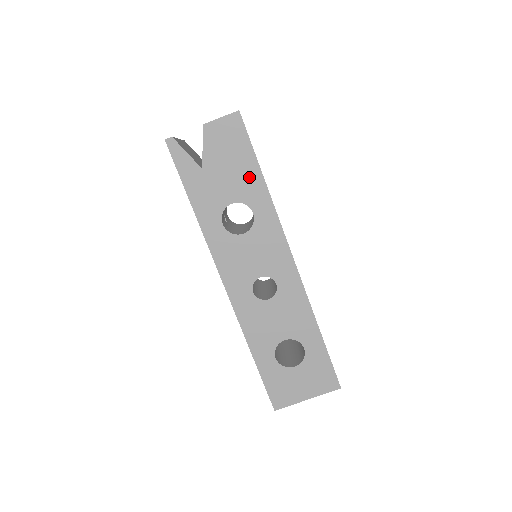
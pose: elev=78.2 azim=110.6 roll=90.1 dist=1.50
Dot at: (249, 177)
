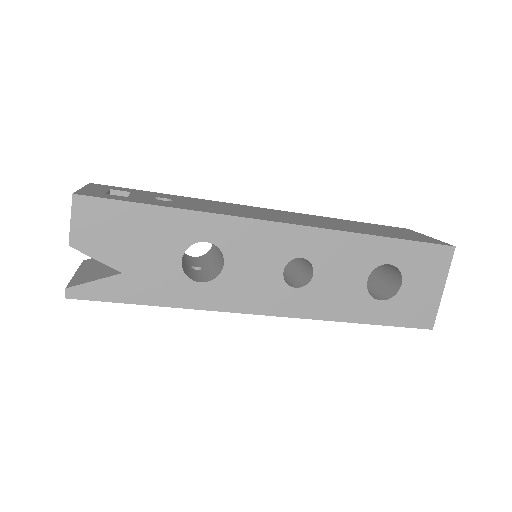
Dot at: (161, 224)
